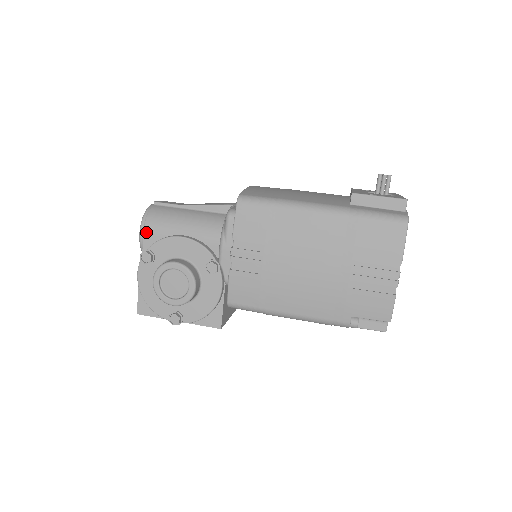
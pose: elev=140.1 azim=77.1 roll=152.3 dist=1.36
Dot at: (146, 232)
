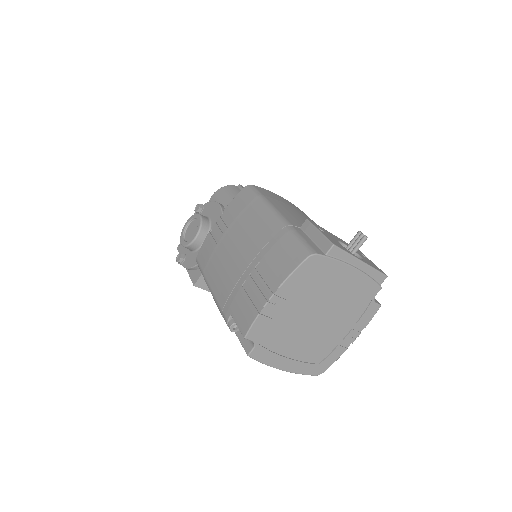
Dot at: (214, 195)
